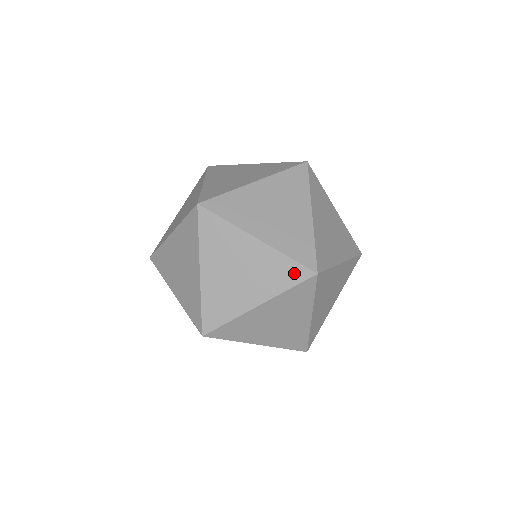
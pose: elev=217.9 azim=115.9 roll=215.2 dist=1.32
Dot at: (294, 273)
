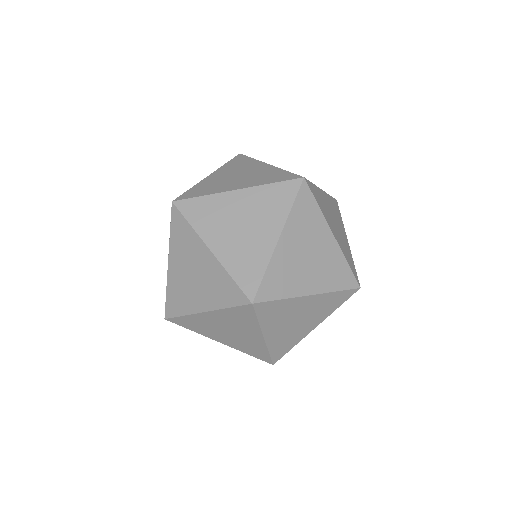
Dot at: occluded
